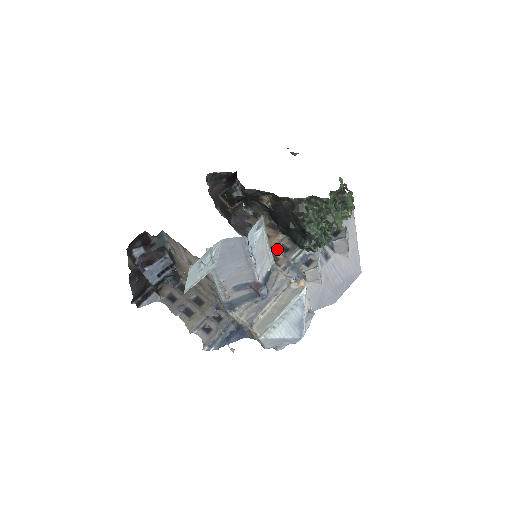
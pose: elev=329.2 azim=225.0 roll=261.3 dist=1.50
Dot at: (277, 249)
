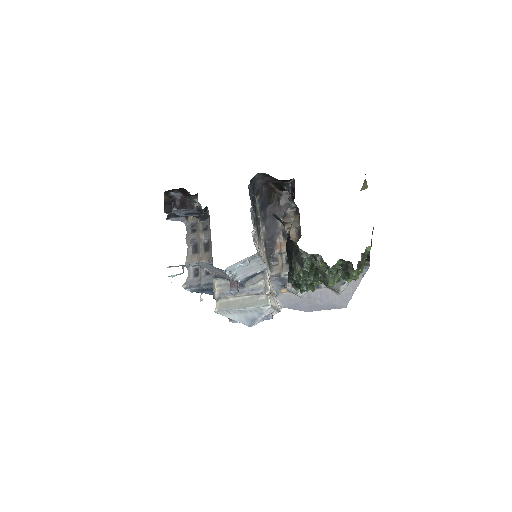
Dot at: (283, 255)
